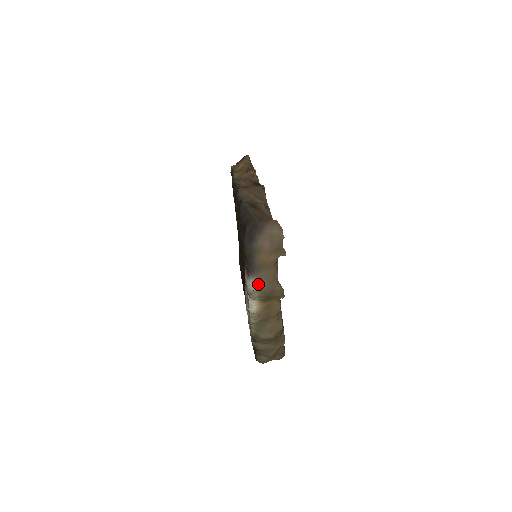
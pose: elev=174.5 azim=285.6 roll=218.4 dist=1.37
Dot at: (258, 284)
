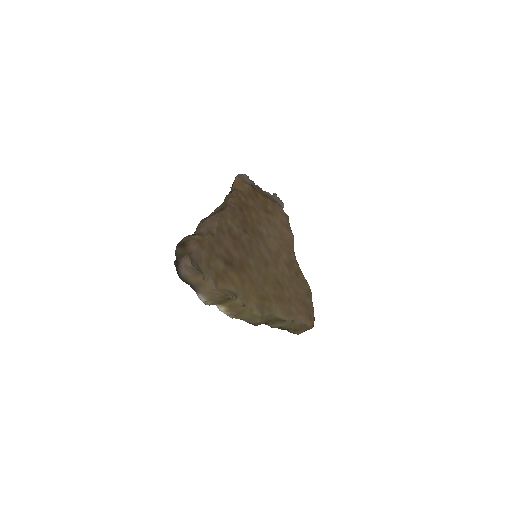
Dot at: (204, 296)
